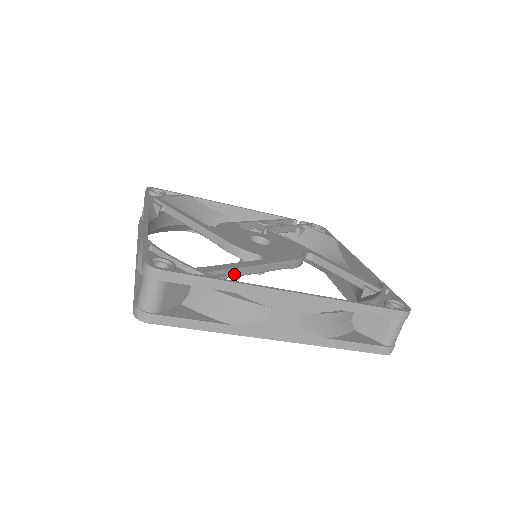
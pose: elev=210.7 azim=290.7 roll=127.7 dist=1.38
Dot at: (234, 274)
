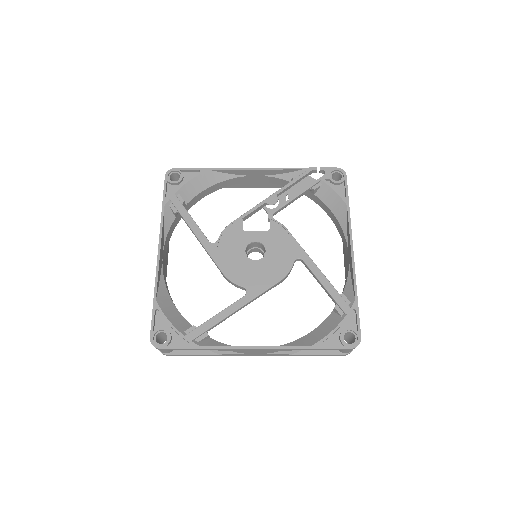
Dot at: occluded
